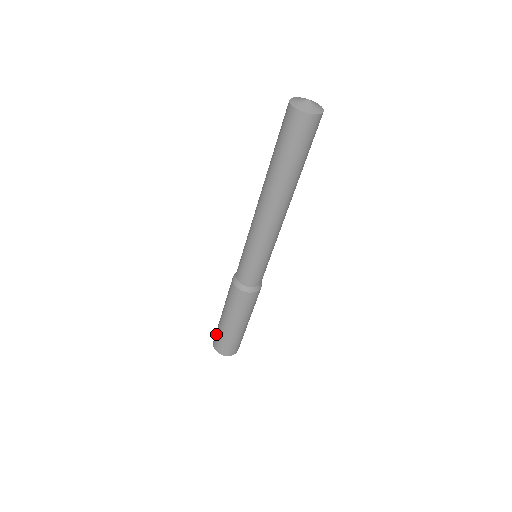
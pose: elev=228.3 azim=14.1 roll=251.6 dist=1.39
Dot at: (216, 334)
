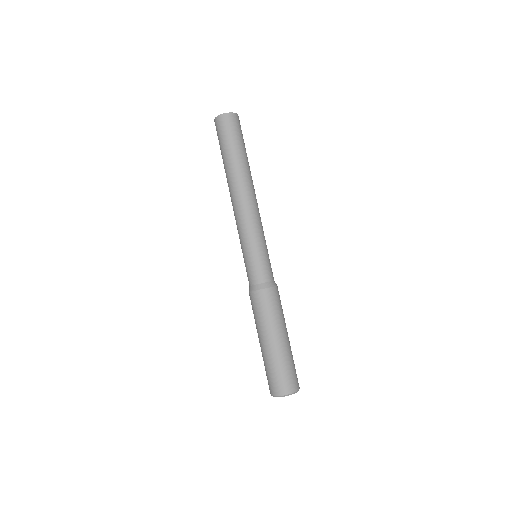
Dot at: occluded
